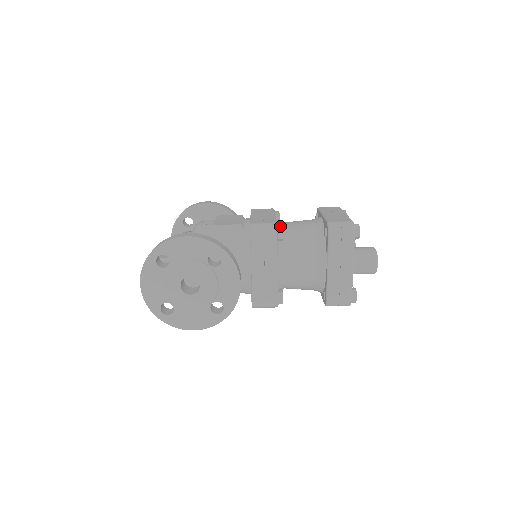
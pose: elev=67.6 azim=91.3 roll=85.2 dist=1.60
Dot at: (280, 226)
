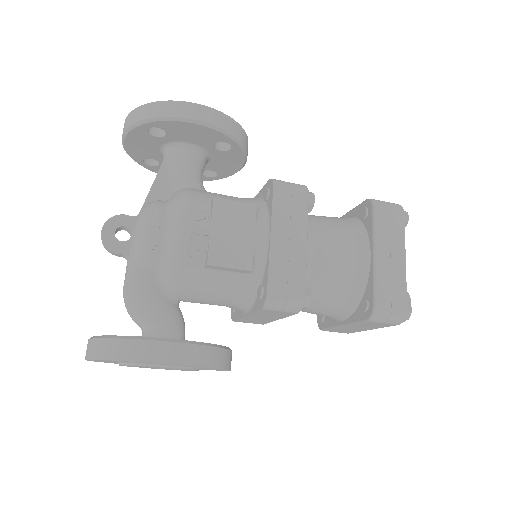
Dot at: (308, 298)
